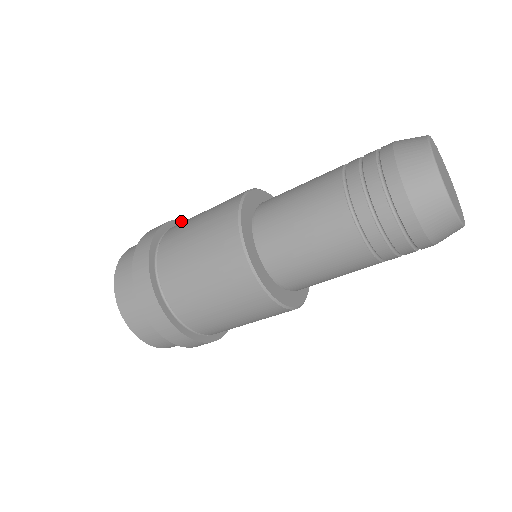
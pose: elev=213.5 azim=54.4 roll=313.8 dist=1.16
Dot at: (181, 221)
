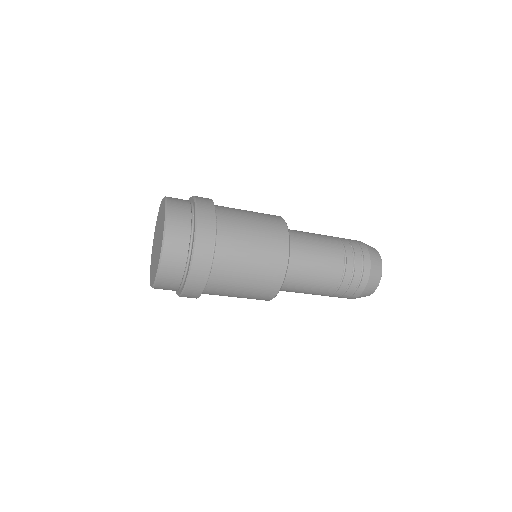
Dot at: (215, 226)
